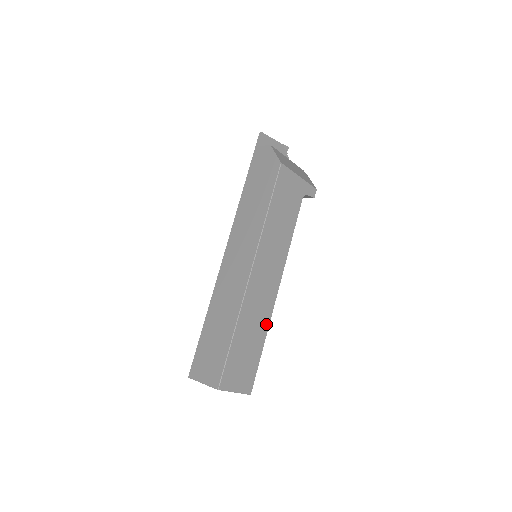
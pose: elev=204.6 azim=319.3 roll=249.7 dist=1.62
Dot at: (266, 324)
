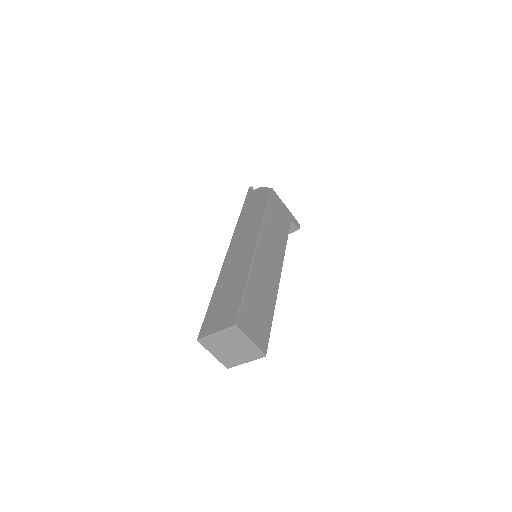
Dot at: (273, 298)
